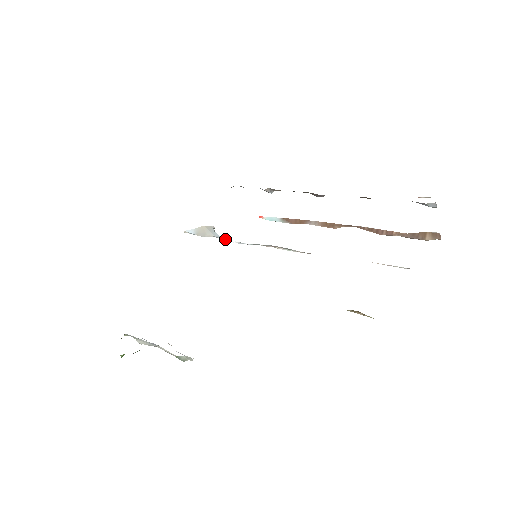
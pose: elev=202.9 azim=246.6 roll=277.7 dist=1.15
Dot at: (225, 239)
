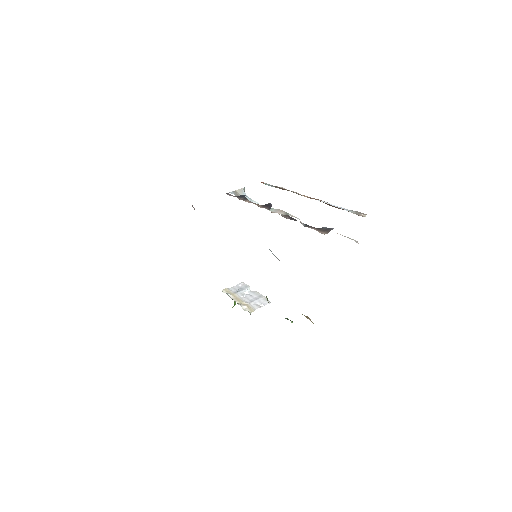
Dot at: occluded
